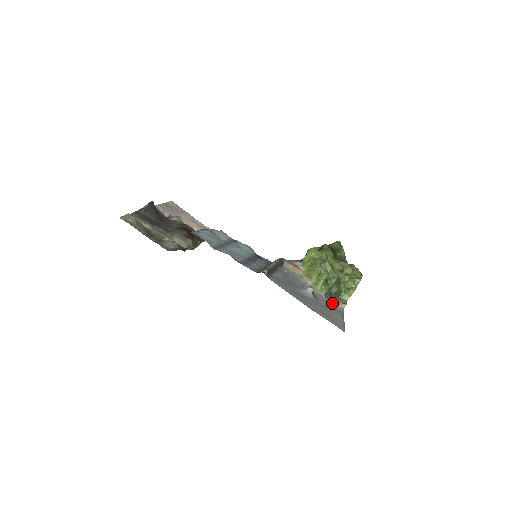
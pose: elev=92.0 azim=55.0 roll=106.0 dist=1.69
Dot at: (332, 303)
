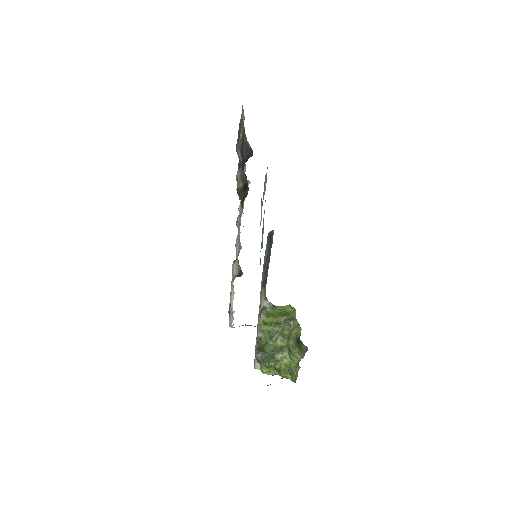
Dot at: (255, 350)
